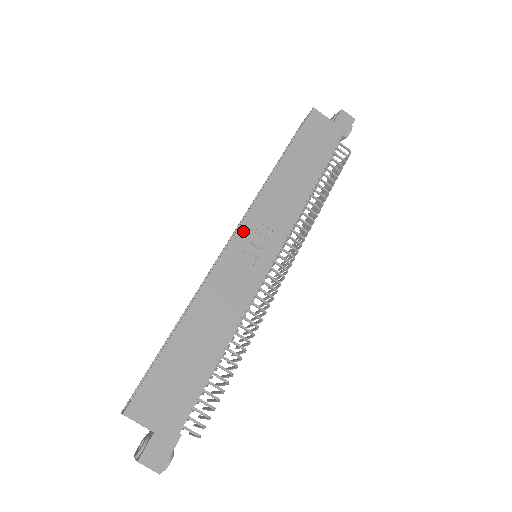
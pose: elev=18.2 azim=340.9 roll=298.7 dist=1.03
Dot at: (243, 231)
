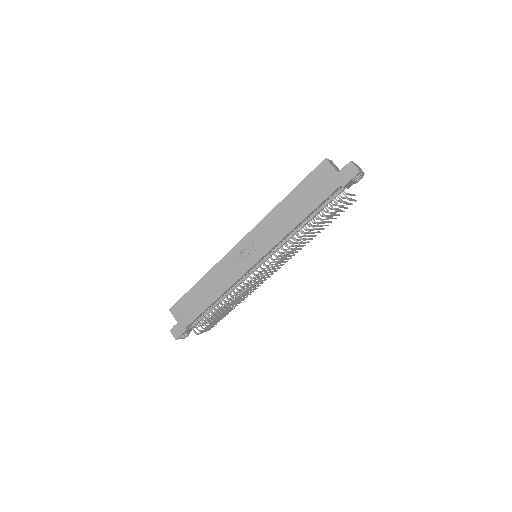
Dot at: (243, 242)
